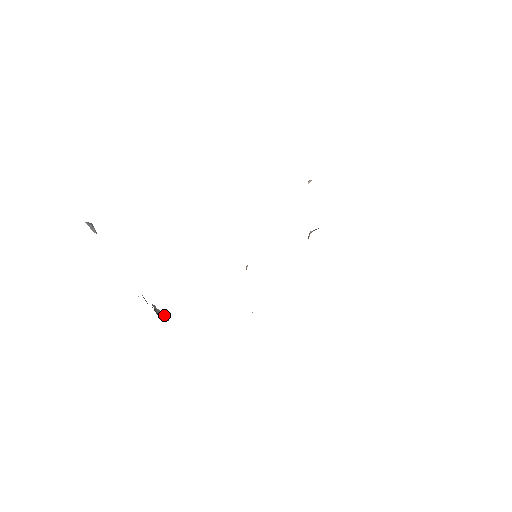
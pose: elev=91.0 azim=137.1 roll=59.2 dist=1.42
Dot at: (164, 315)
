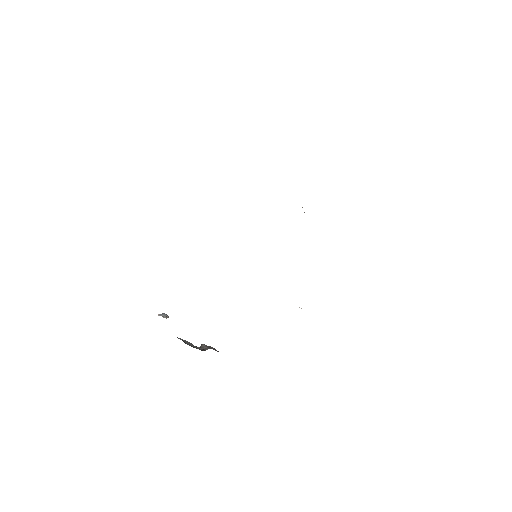
Dot at: (210, 347)
